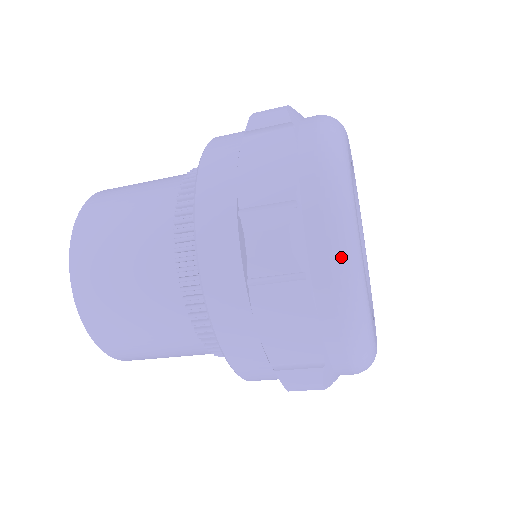
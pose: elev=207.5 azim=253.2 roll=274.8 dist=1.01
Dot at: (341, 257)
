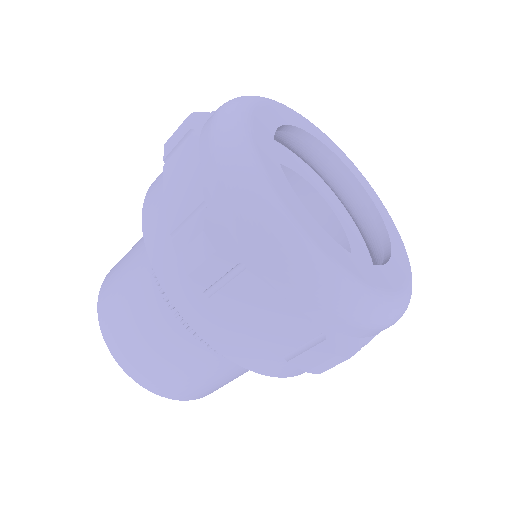
Dot at: (222, 110)
